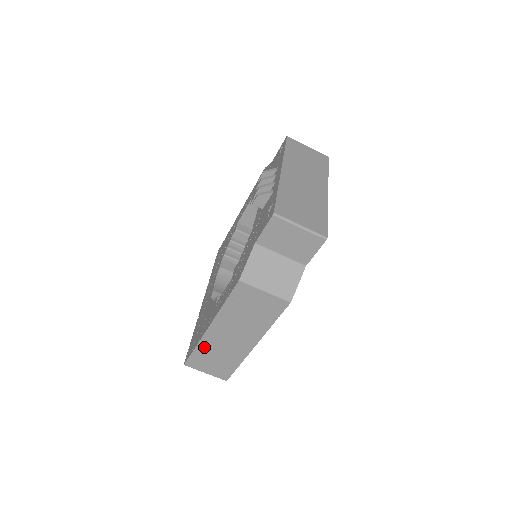
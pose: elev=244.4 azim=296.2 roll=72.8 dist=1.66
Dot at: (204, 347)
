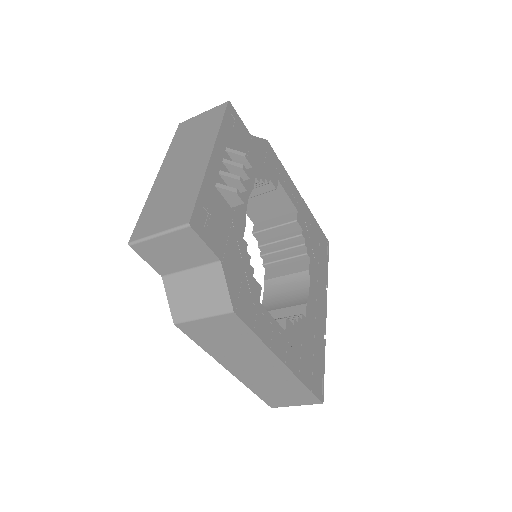
Dot at: (256, 387)
